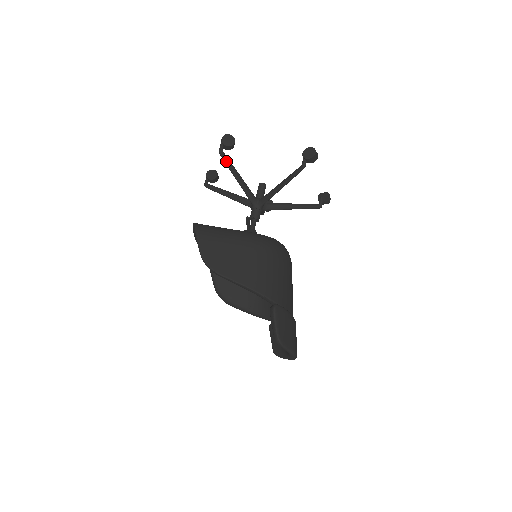
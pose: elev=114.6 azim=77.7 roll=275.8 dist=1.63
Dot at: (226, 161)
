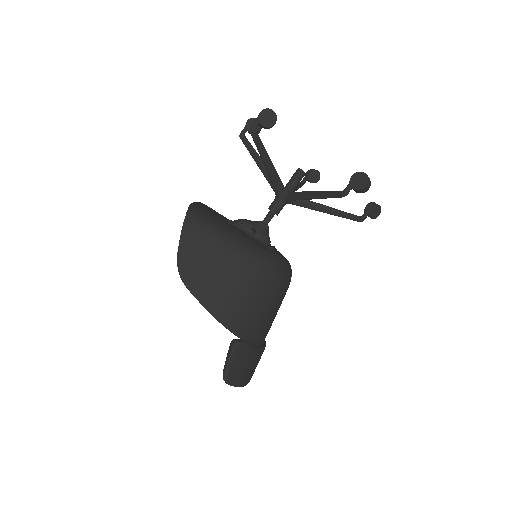
Dot at: (256, 142)
